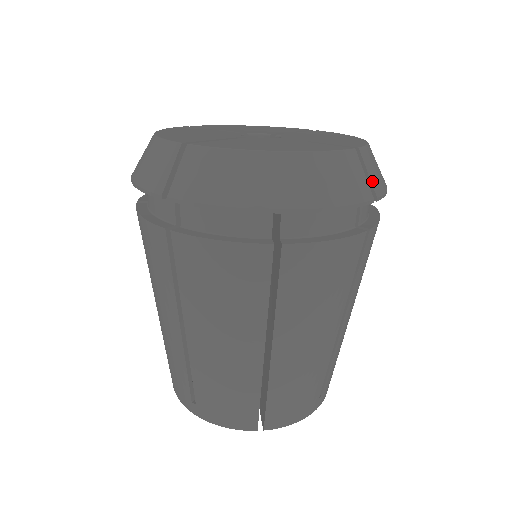
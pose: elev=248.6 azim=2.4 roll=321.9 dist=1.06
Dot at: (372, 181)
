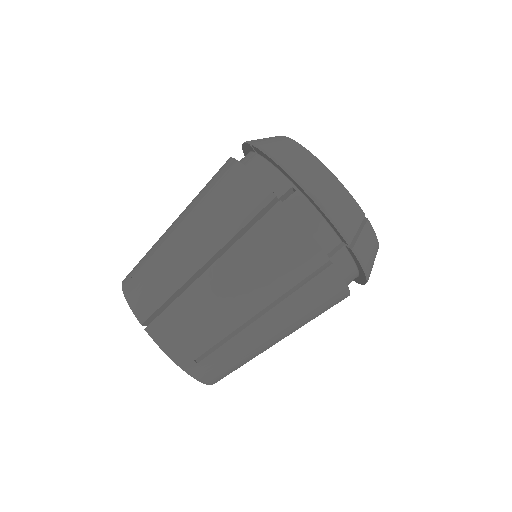
Dot at: (359, 239)
